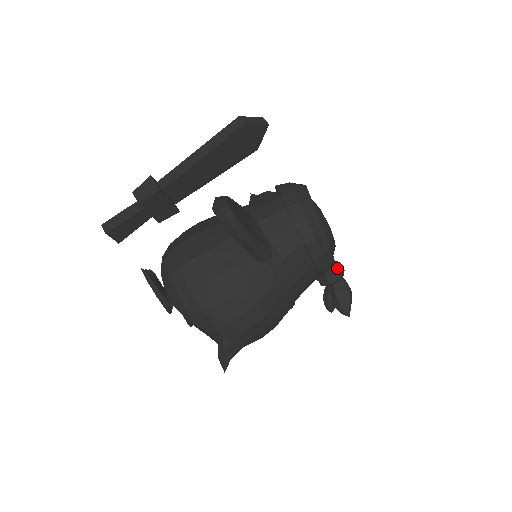
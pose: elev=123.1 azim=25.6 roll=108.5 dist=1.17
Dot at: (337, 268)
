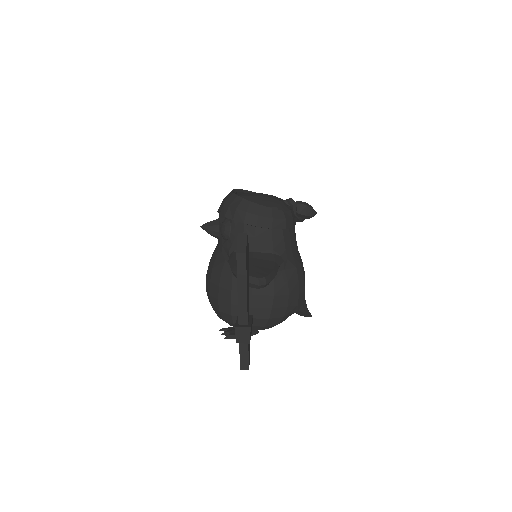
Dot at: (290, 204)
